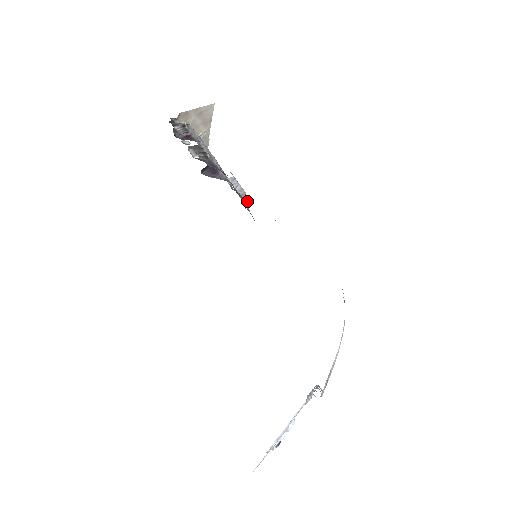
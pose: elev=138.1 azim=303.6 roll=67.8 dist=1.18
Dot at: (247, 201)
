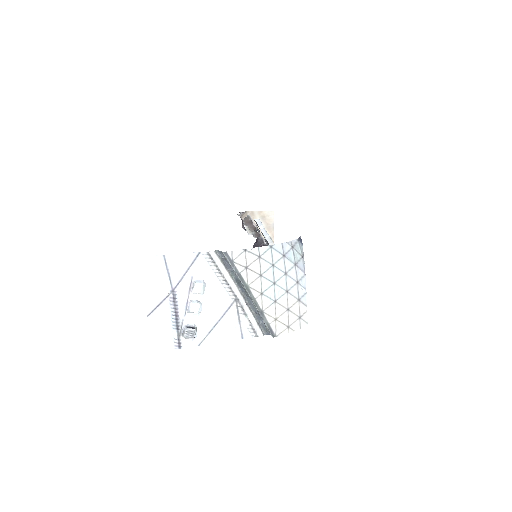
Dot at: occluded
